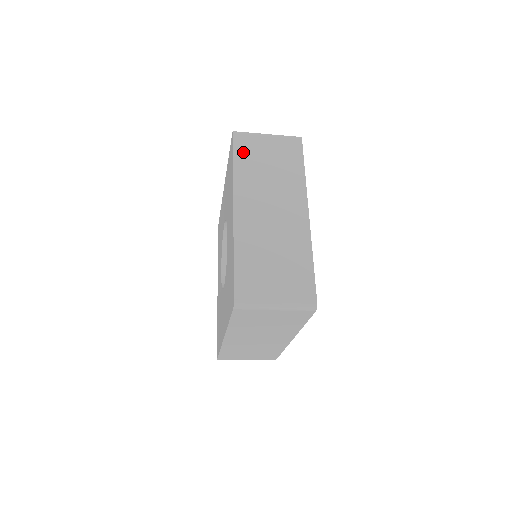
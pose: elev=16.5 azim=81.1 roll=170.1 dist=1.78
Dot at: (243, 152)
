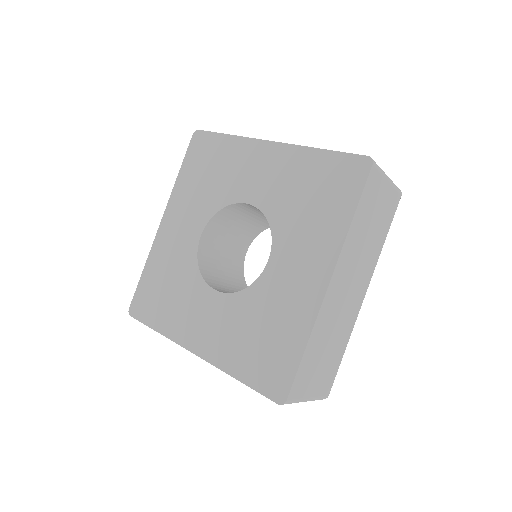
Dot at: (366, 199)
